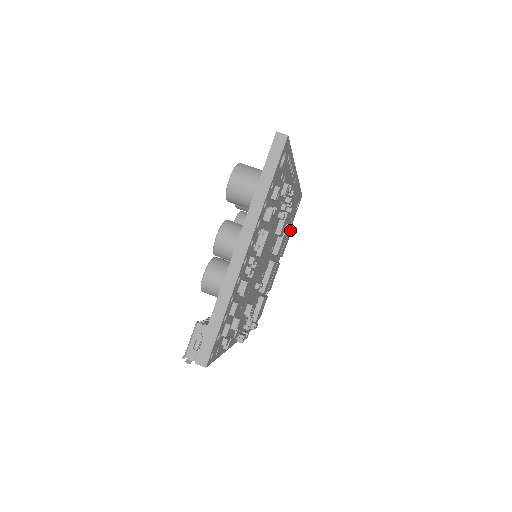
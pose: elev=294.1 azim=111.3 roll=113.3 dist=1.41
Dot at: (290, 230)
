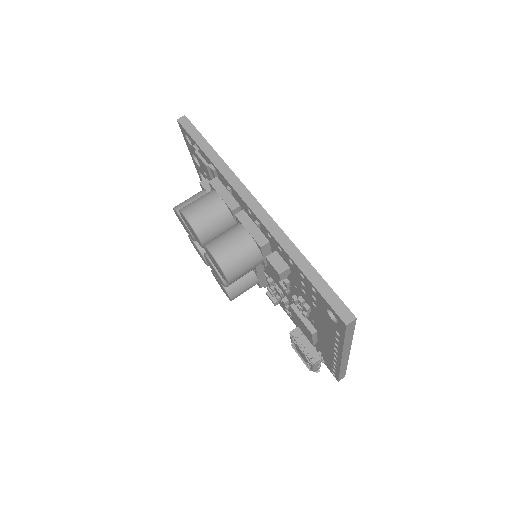
Dot at: occluded
